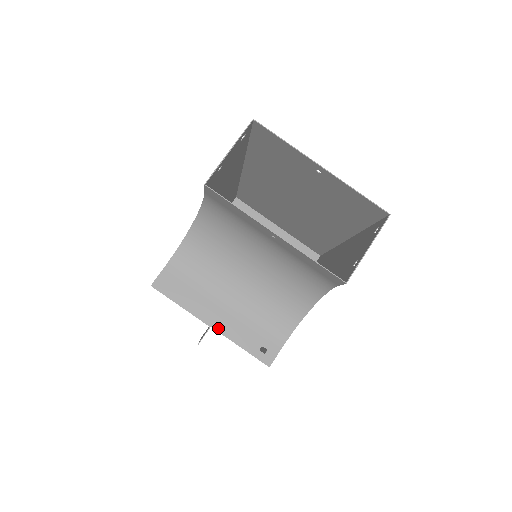
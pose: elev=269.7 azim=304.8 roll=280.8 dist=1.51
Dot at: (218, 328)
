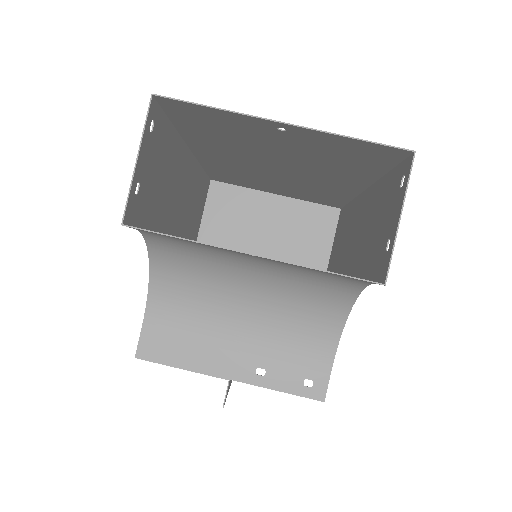
Dot at: (239, 378)
